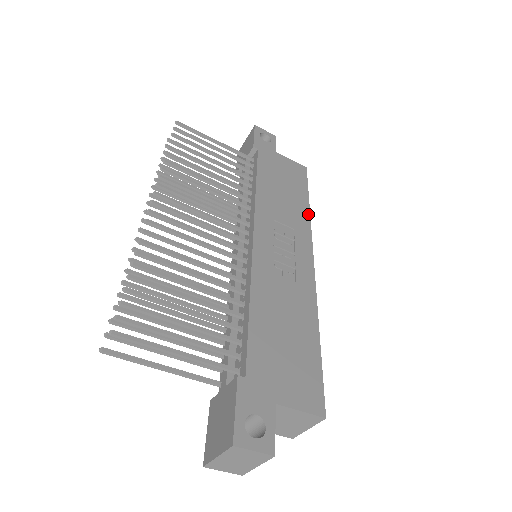
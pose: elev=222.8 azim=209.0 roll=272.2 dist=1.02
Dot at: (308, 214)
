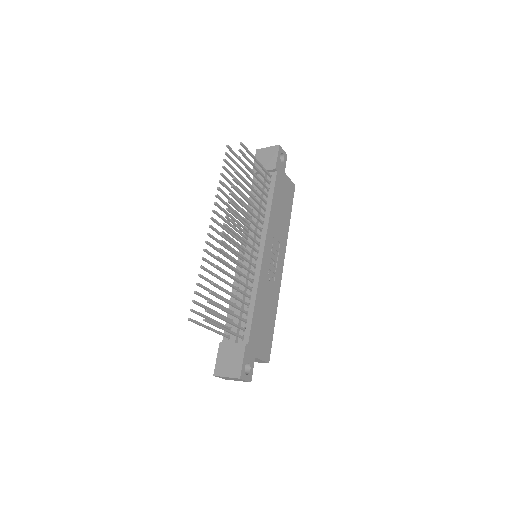
Dot at: (288, 229)
